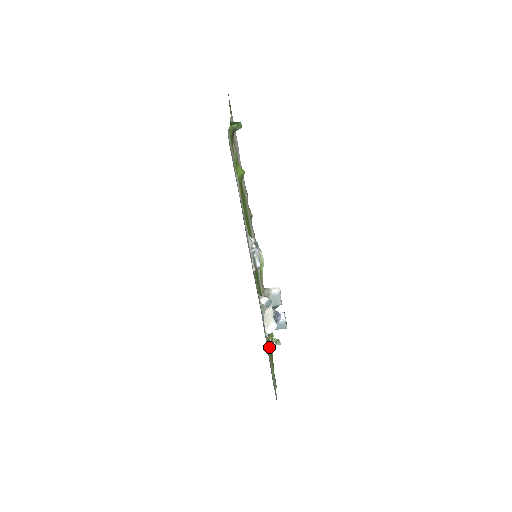
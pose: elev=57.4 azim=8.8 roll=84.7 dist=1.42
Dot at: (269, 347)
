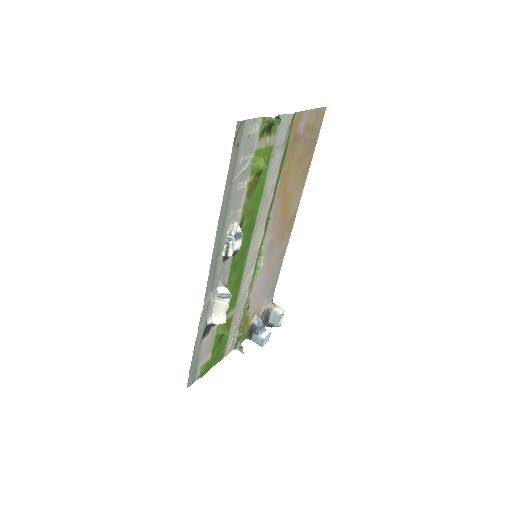
Dot at: (218, 340)
